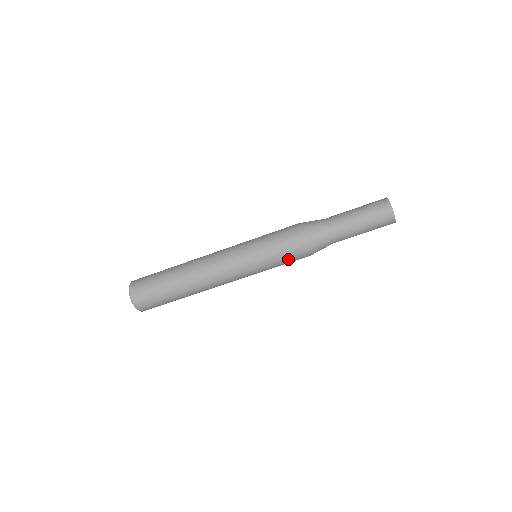
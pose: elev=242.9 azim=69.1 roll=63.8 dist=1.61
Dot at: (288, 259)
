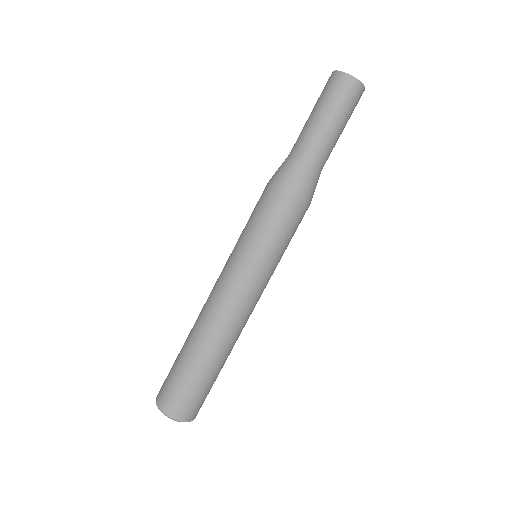
Dot at: (277, 221)
